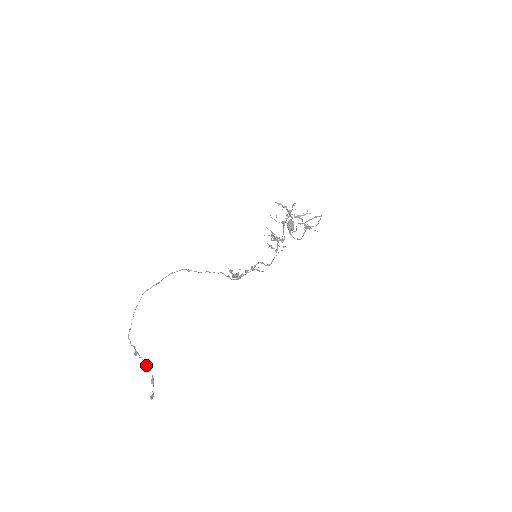
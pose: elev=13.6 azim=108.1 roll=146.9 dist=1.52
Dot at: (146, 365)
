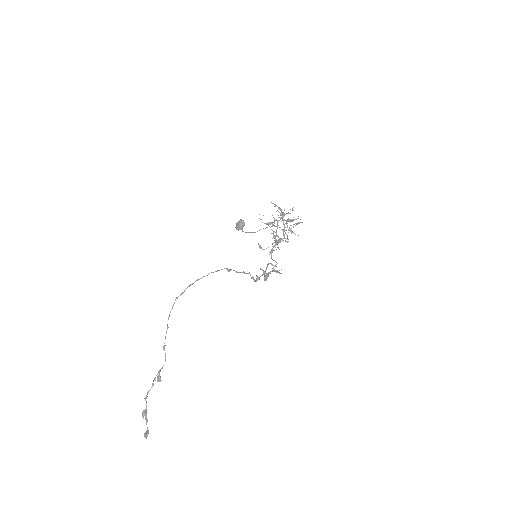
Dot at: (147, 394)
